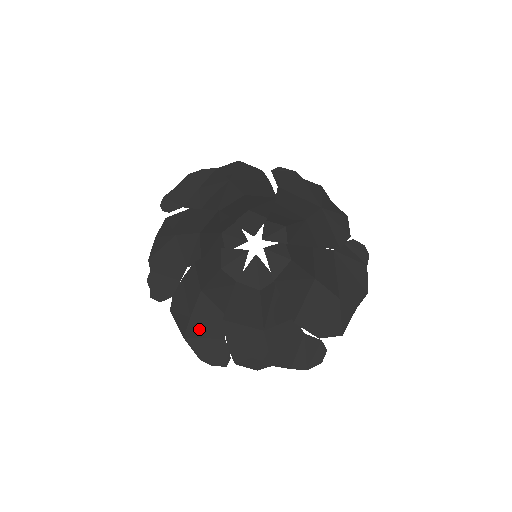
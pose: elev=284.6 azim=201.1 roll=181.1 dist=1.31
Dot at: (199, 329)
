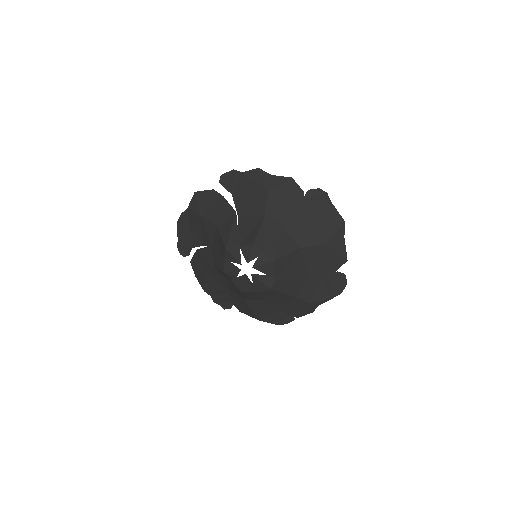
Dot at: (262, 313)
